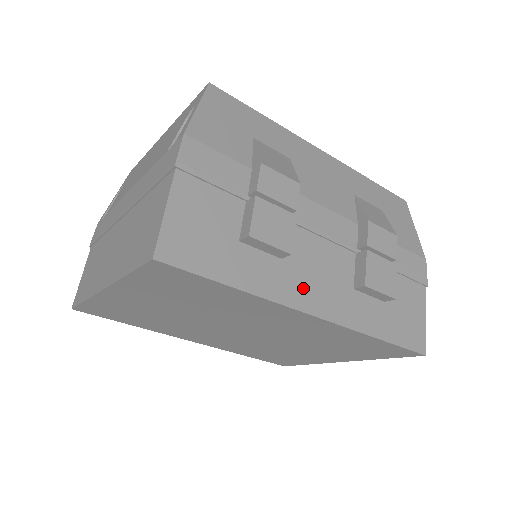
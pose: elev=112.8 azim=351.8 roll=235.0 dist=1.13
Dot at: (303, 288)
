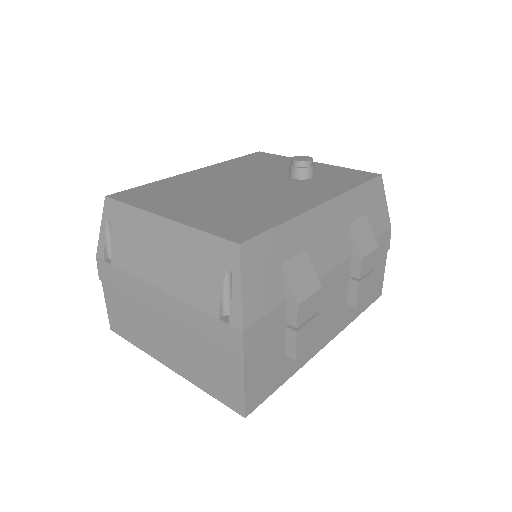
Dot at: (320, 338)
